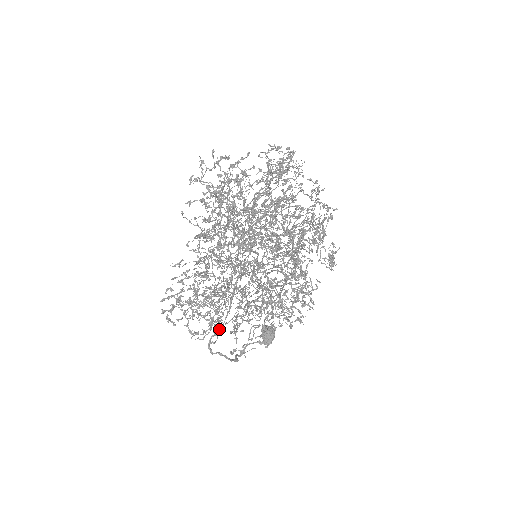
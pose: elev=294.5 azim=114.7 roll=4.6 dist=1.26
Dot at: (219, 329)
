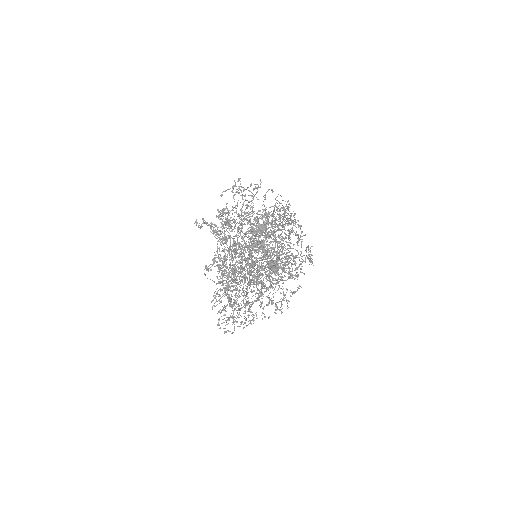
Dot at: (253, 314)
